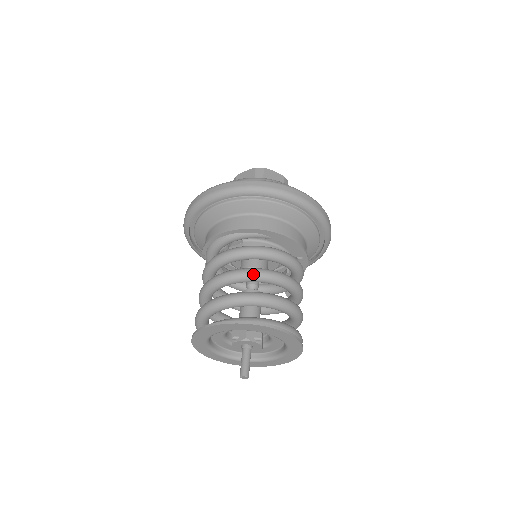
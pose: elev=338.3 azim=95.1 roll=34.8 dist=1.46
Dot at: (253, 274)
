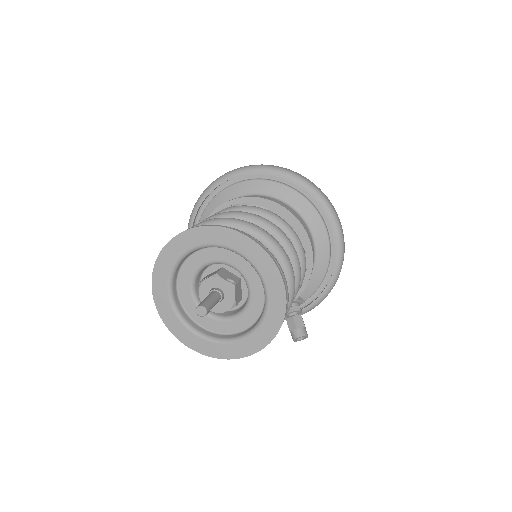
Dot at: (240, 213)
